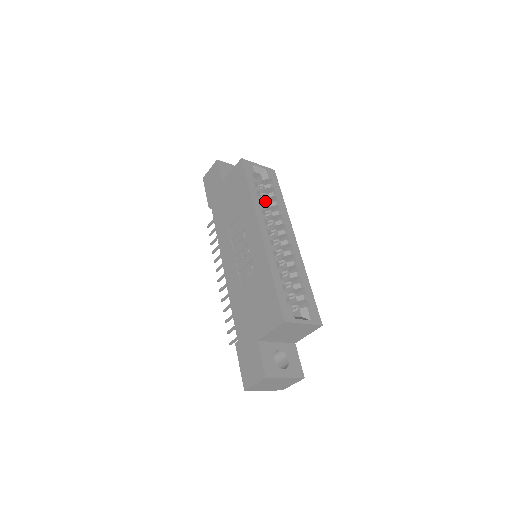
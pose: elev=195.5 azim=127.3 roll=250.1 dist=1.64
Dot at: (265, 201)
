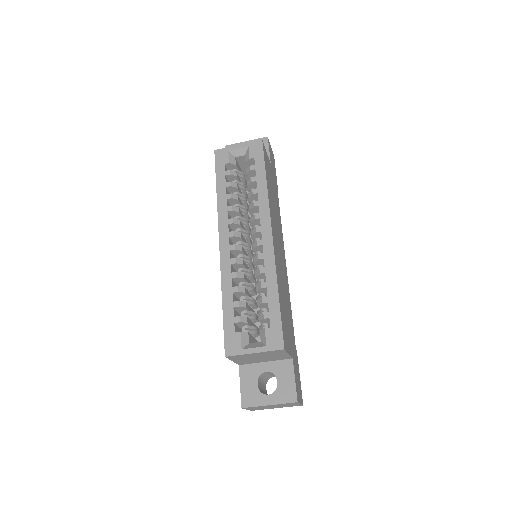
Dot at: (250, 189)
